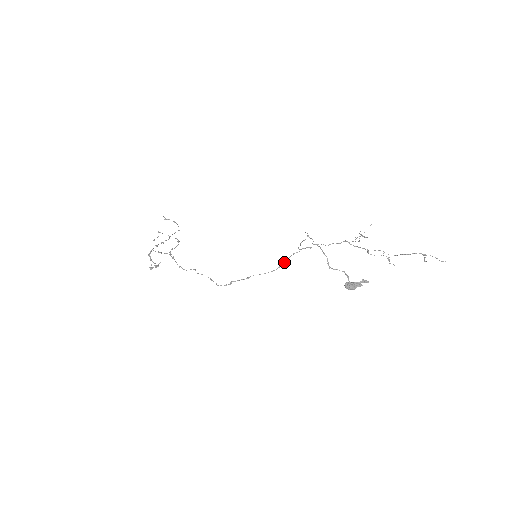
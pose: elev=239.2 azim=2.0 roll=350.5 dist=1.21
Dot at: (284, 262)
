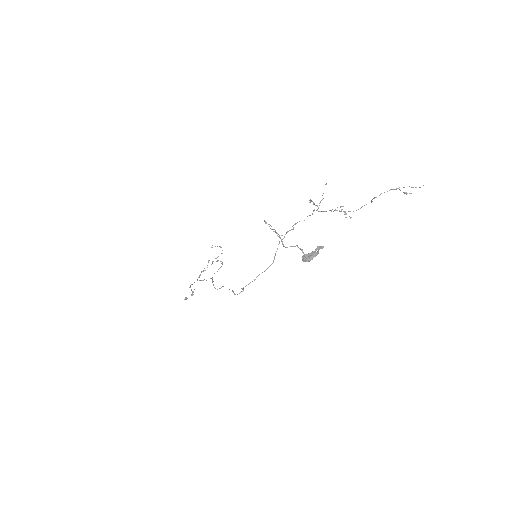
Dot at: occluded
